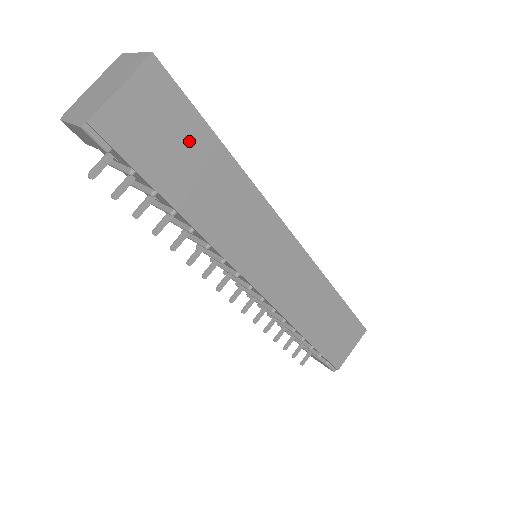
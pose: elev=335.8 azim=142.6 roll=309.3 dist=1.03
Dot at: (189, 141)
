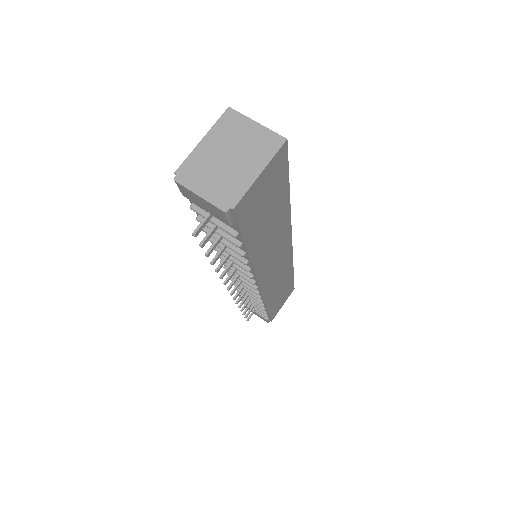
Dot at: (275, 199)
